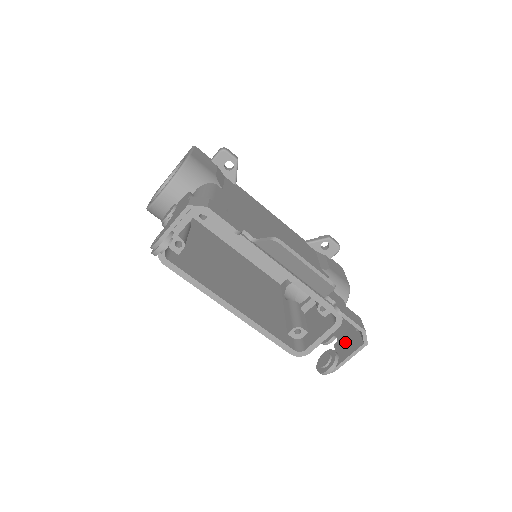
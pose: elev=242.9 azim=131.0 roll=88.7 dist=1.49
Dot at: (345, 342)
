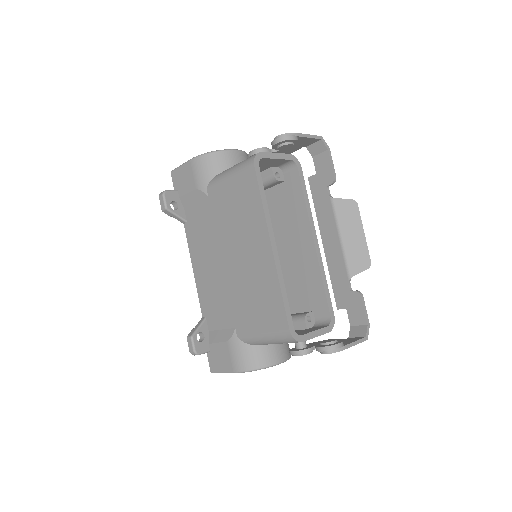
Dot at: occluded
